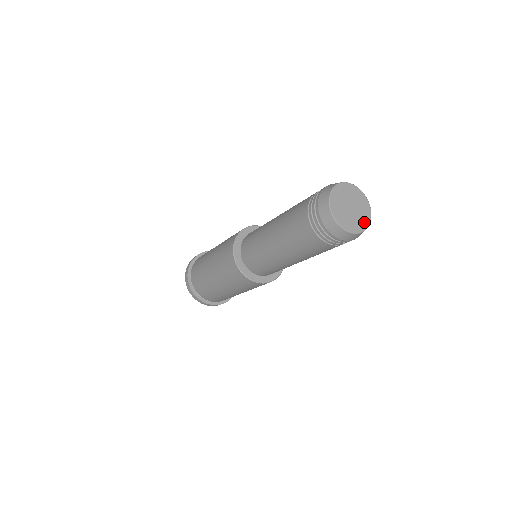
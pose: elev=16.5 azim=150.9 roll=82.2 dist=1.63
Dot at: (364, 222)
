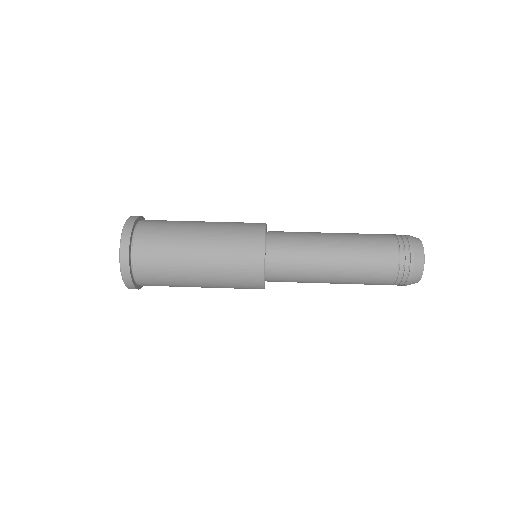
Dot at: occluded
